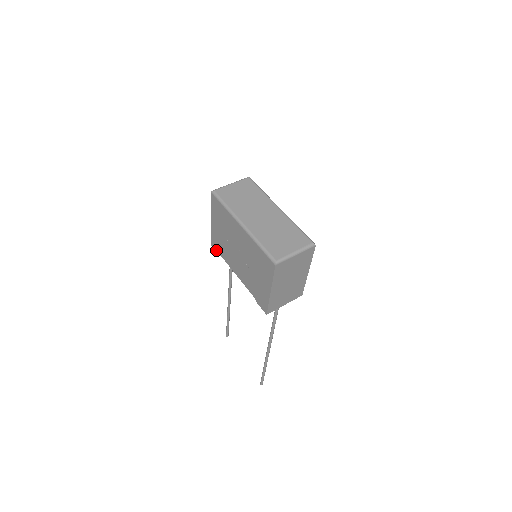
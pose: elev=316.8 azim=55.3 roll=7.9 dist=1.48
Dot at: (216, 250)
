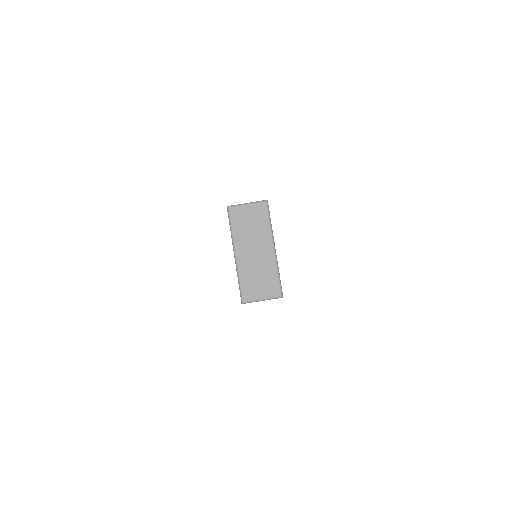
Dot at: occluded
